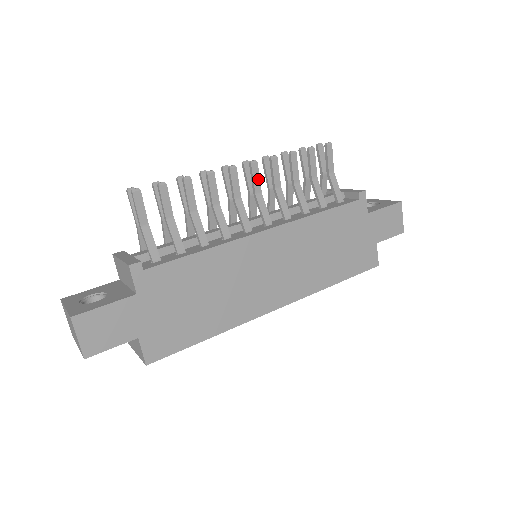
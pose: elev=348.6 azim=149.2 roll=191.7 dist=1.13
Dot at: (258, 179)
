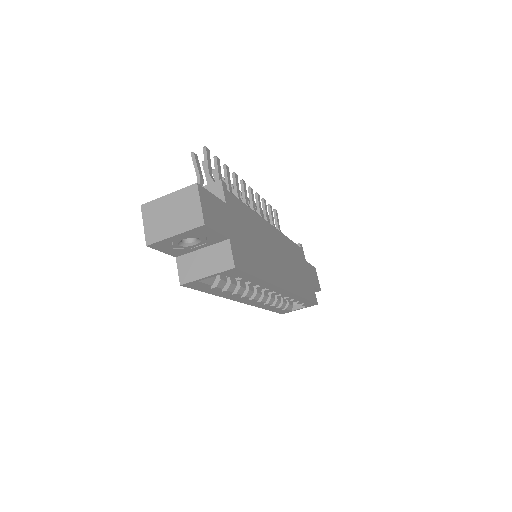
Dot at: occluded
